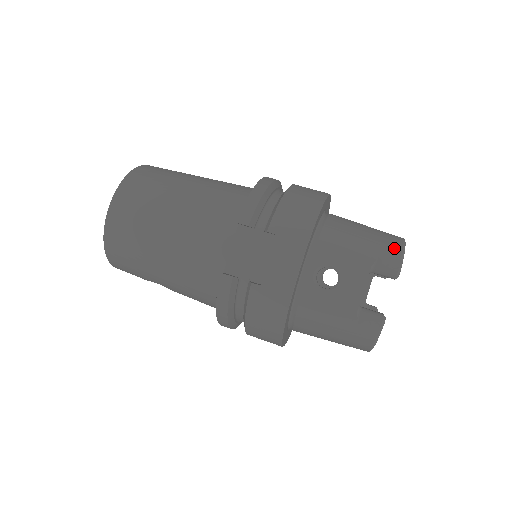
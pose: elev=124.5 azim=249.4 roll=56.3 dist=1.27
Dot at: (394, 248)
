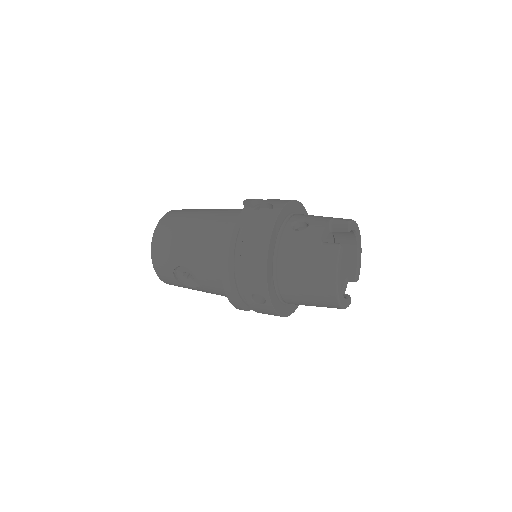
Dot at: occluded
